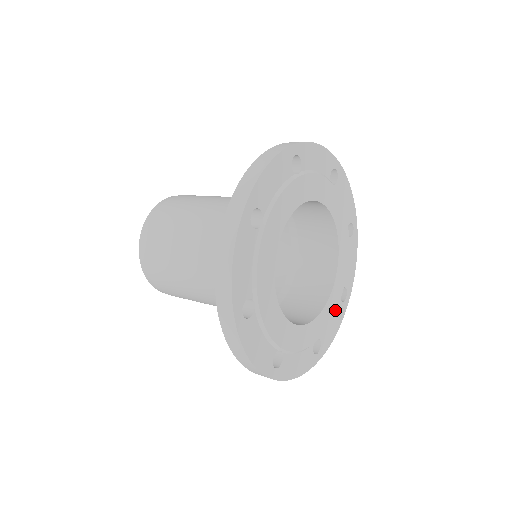
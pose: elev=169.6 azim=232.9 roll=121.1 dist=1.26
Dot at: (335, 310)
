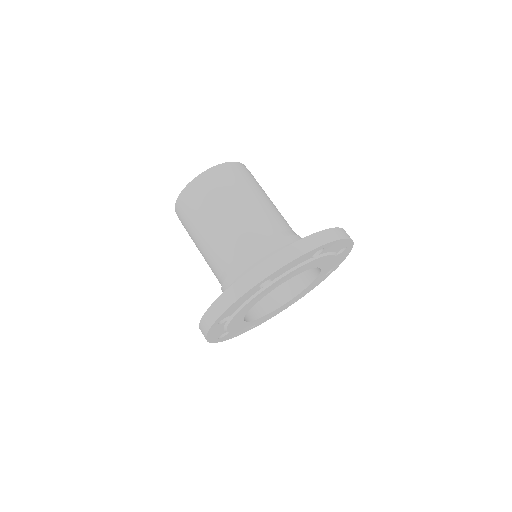
Dot at: (335, 262)
